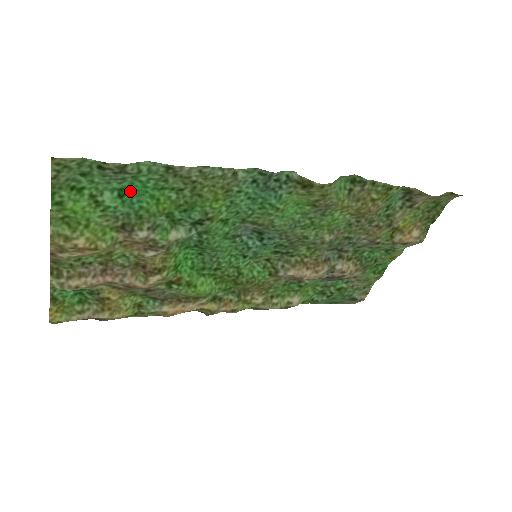
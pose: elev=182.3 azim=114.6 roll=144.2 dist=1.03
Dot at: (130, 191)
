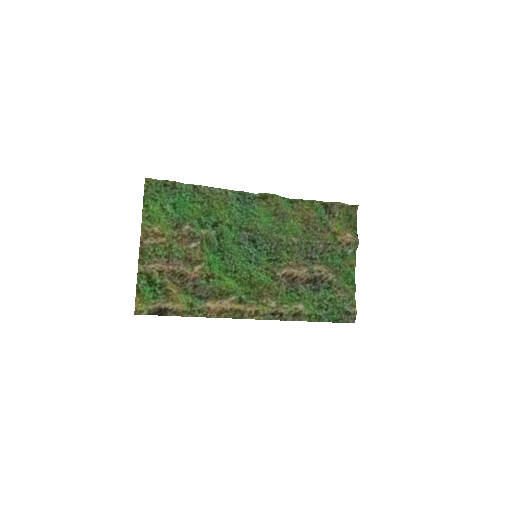
Dot at: (178, 205)
